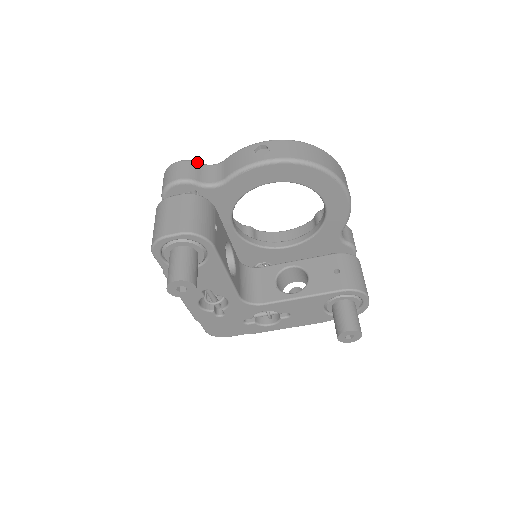
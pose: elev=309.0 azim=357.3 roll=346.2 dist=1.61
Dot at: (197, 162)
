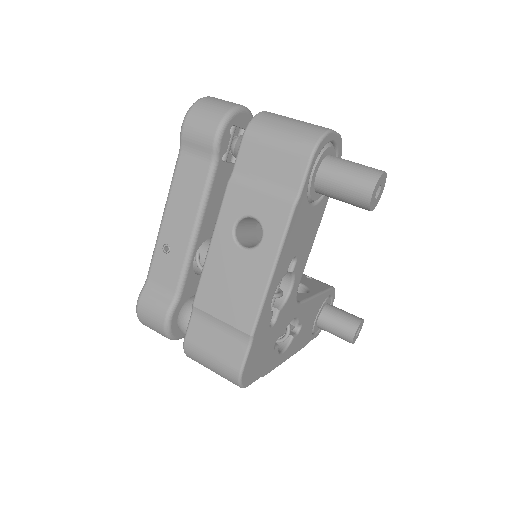
Dot at: occluded
